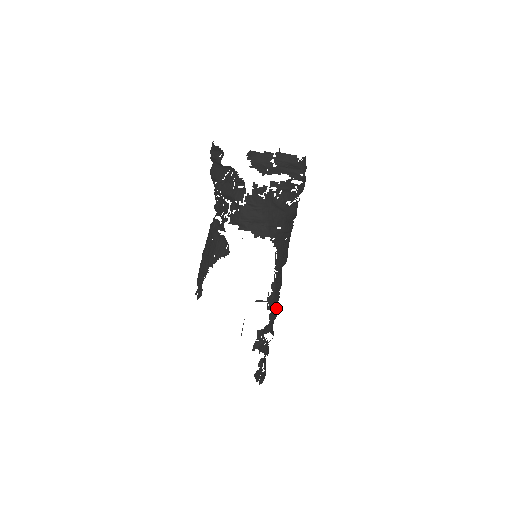
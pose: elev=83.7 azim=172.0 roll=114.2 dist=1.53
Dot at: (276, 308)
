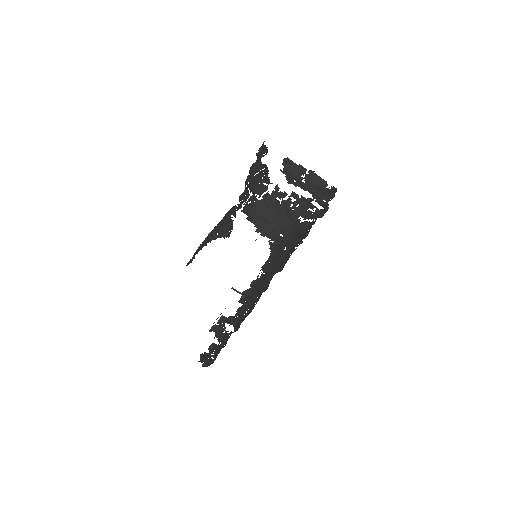
Dot at: (249, 307)
